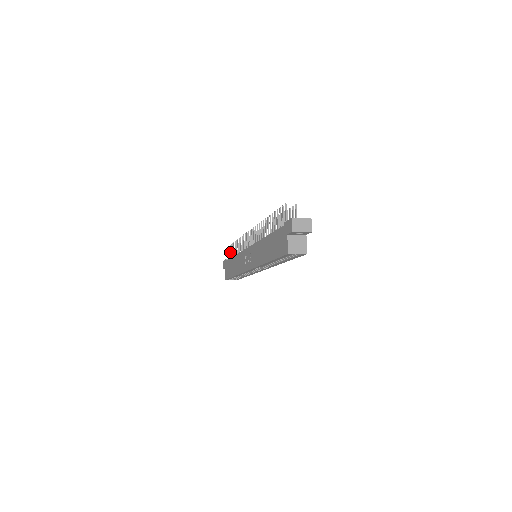
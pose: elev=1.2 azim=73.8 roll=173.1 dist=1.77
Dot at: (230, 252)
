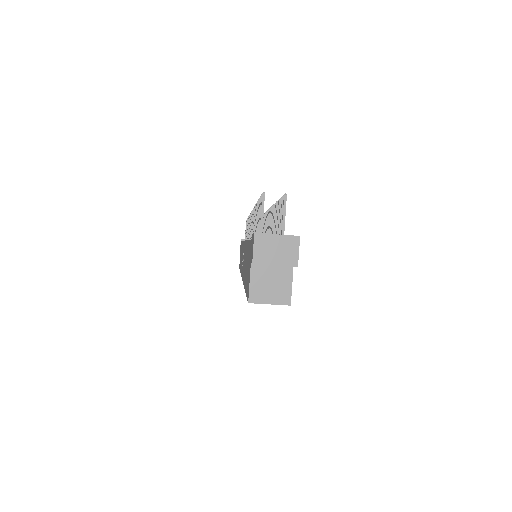
Dot at: occluded
